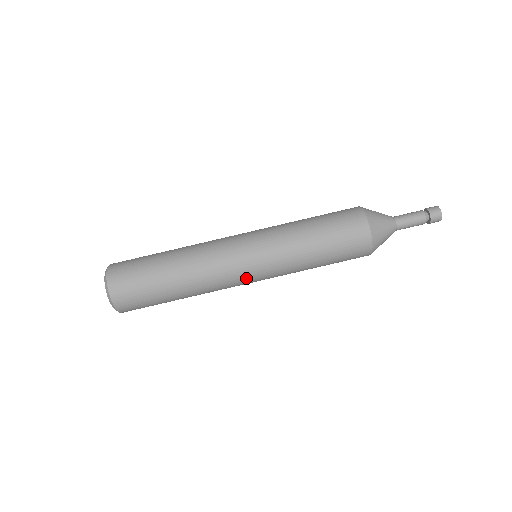
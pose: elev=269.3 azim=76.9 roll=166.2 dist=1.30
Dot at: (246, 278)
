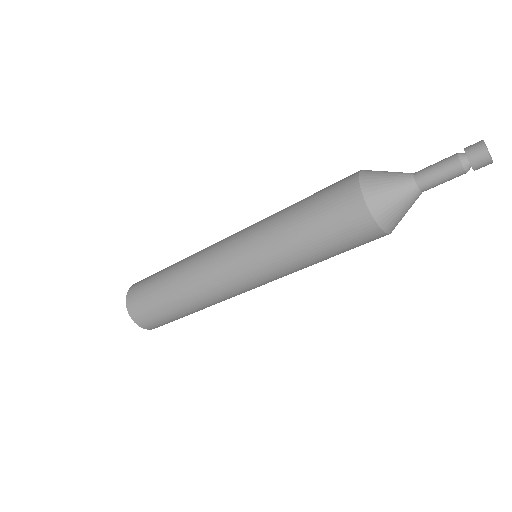
Dot at: (254, 288)
